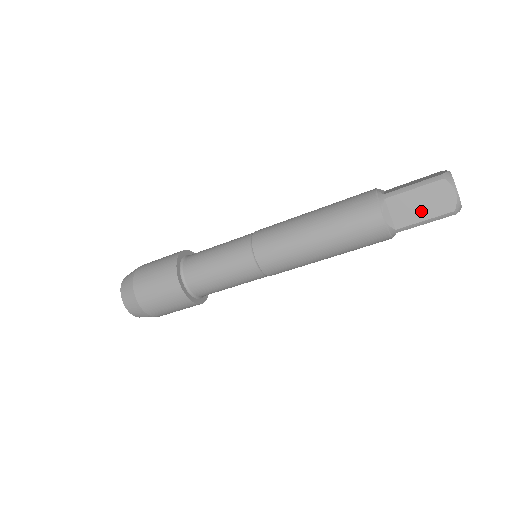
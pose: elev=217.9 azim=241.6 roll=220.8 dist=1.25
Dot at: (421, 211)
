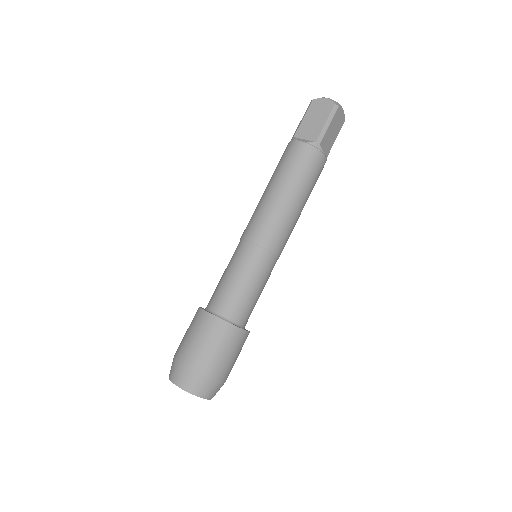
Dot at: (318, 121)
